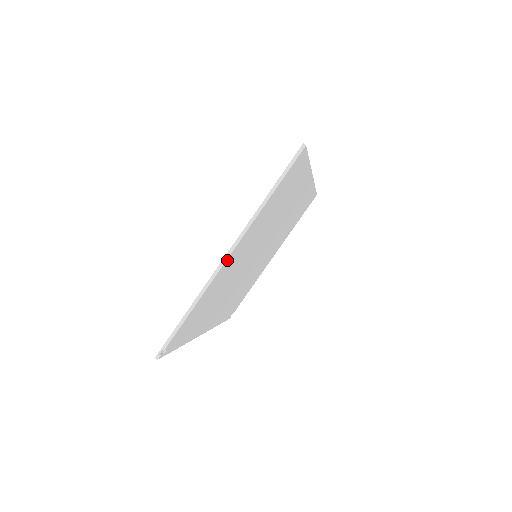
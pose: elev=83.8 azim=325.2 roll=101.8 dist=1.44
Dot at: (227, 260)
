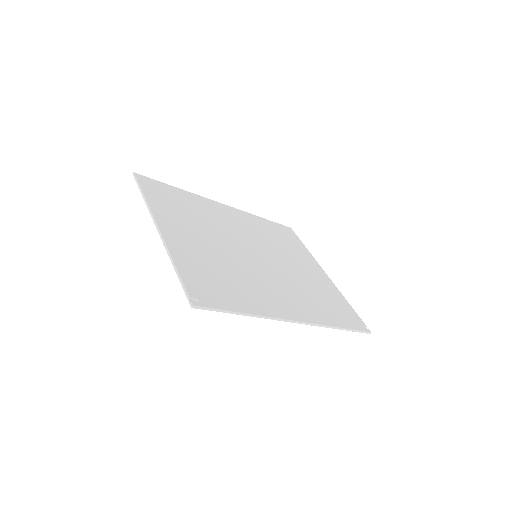
Dot at: (163, 233)
